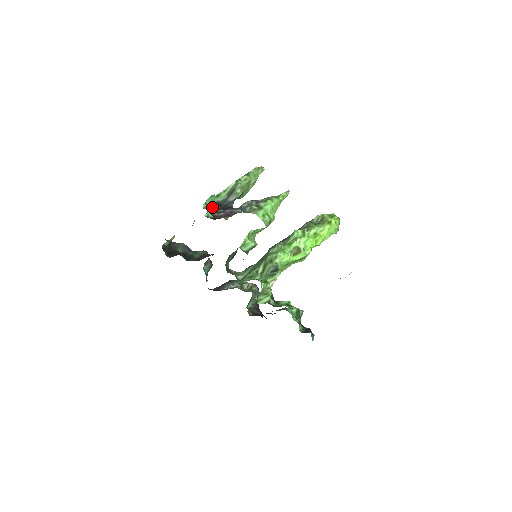
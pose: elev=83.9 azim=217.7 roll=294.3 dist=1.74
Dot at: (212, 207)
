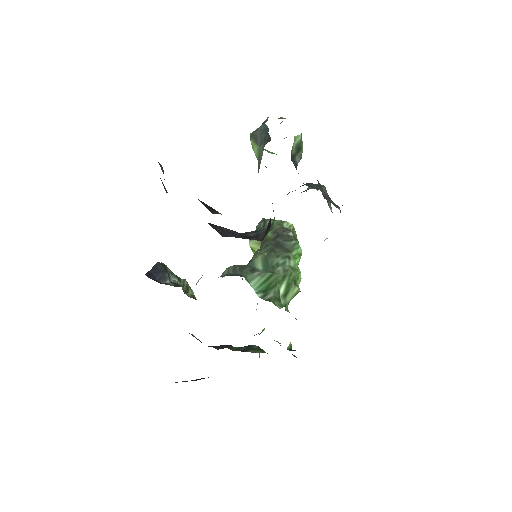
Dot at: occluded
